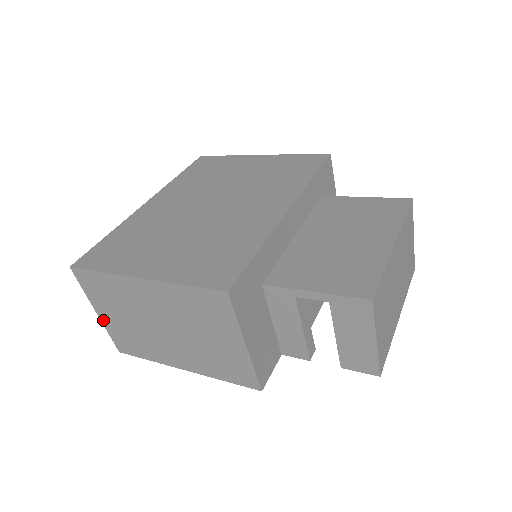
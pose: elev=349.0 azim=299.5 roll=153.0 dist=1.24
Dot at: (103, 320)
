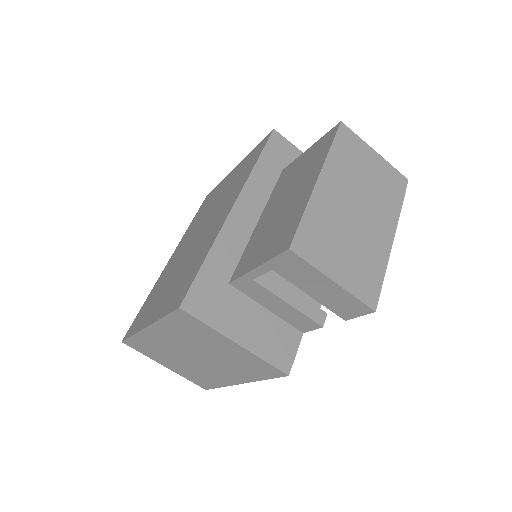
Dot at: (173, 370)
